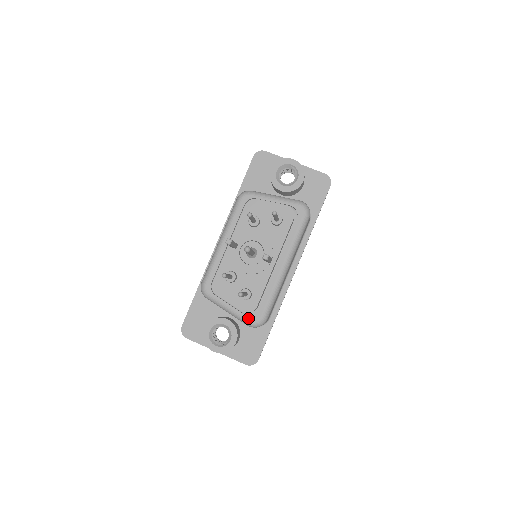
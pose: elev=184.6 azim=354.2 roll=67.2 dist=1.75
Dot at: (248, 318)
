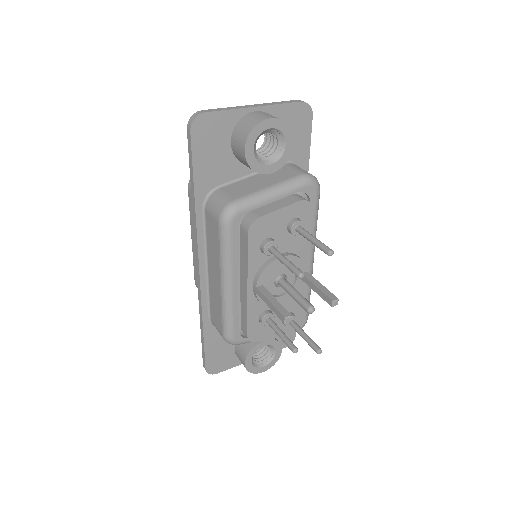
Dot at: occluded
